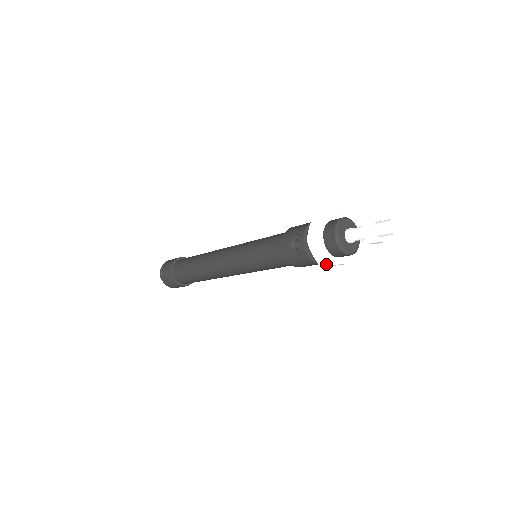
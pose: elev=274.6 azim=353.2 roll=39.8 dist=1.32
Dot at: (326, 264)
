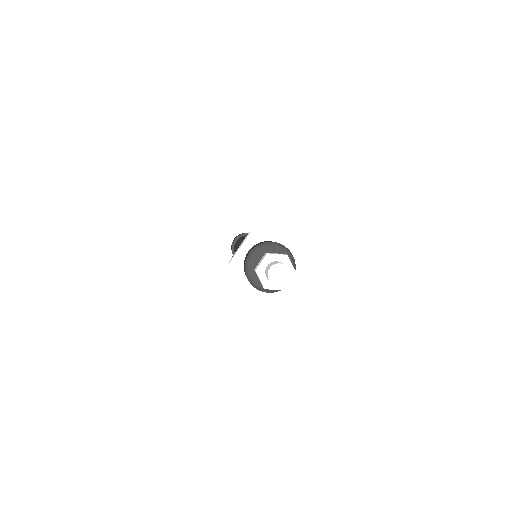
Dot at: occluded
